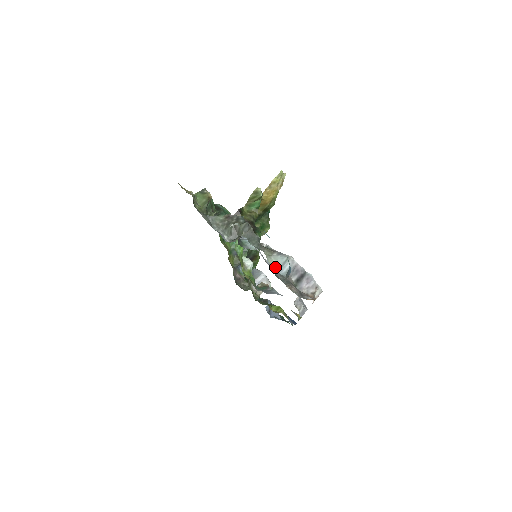
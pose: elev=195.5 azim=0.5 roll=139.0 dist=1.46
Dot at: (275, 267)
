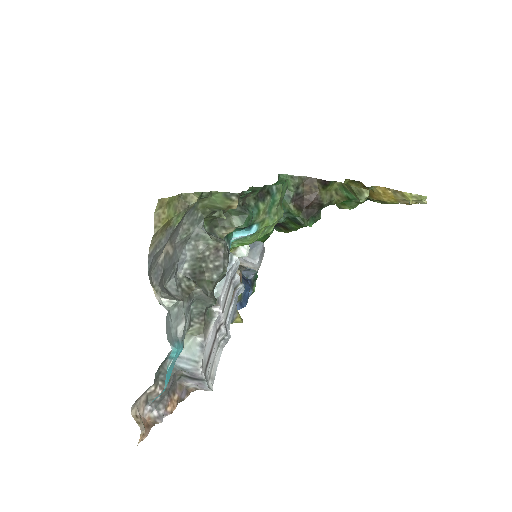
Dot at: occluded
